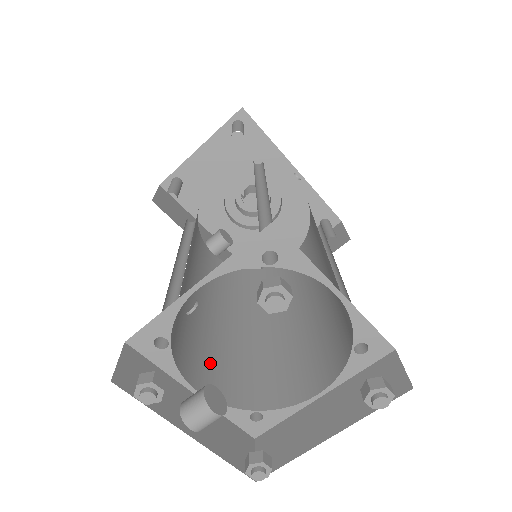
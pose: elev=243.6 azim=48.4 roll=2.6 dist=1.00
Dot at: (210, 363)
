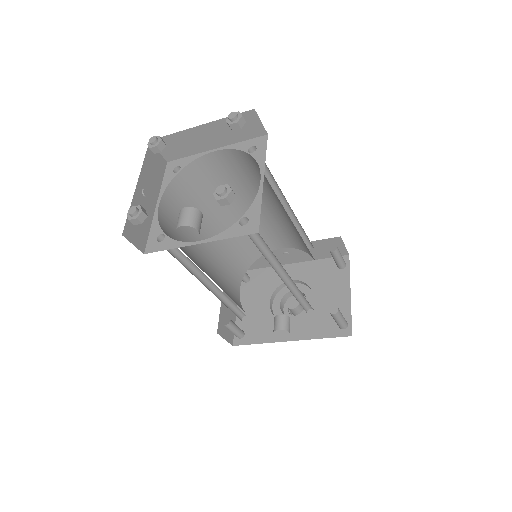
Dot at: occluded
